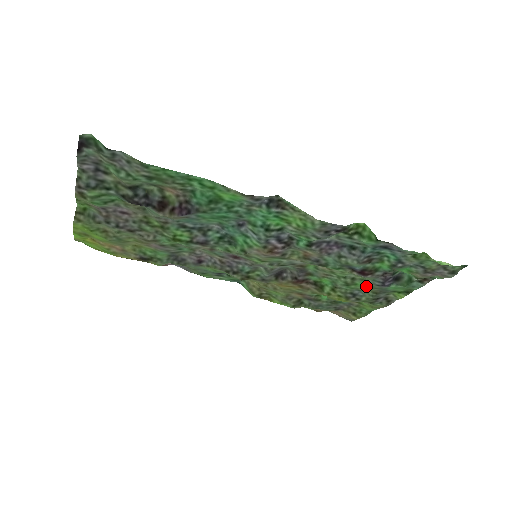
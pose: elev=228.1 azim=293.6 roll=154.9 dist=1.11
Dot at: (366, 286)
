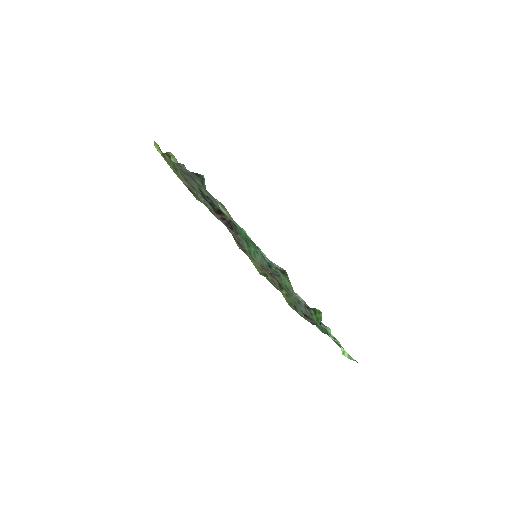
Dot at: occluded
